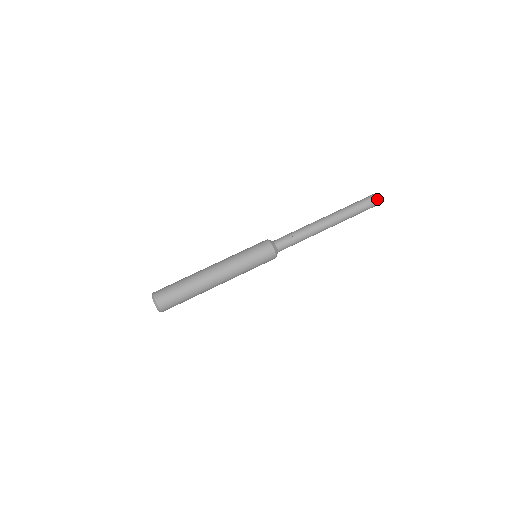
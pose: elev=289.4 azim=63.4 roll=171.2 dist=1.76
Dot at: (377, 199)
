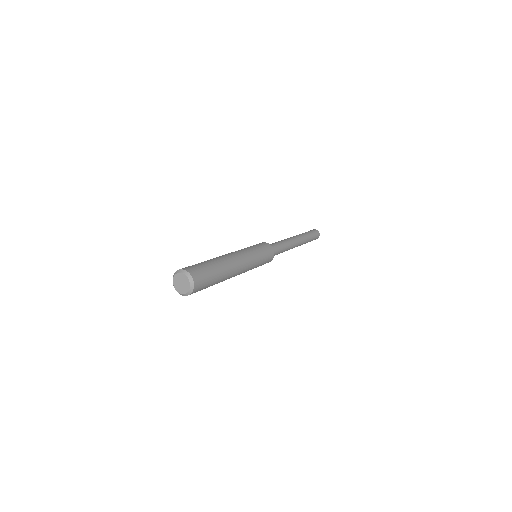
Dot at: occluded
